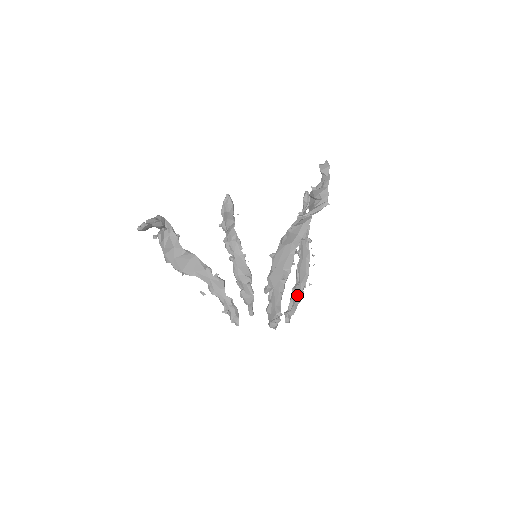
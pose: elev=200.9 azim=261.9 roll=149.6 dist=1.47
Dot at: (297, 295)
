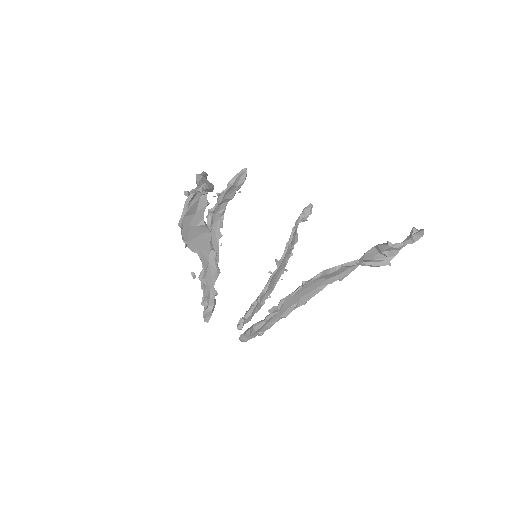
Dot at: (258, 304)
